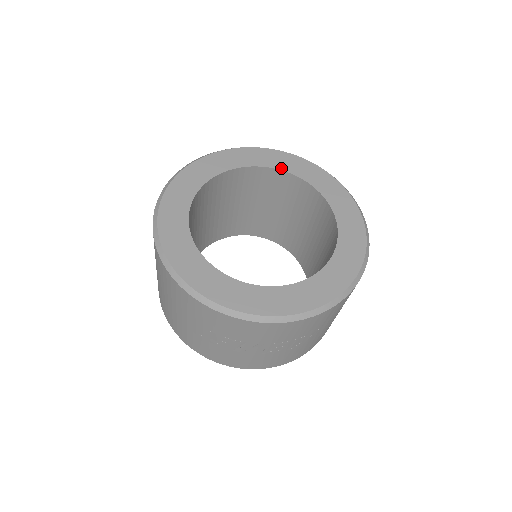
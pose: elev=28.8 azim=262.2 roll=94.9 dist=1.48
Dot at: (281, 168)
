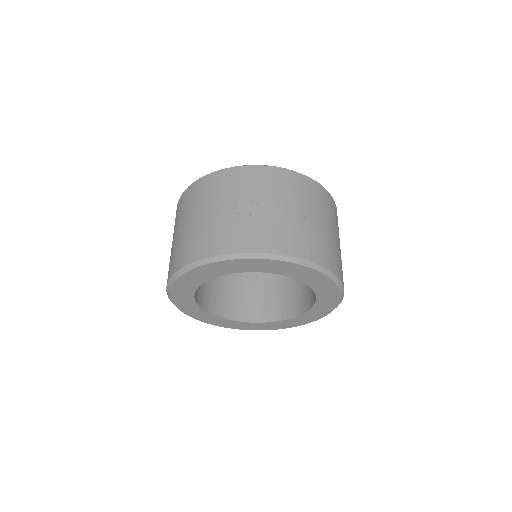
Dot at: occluded
